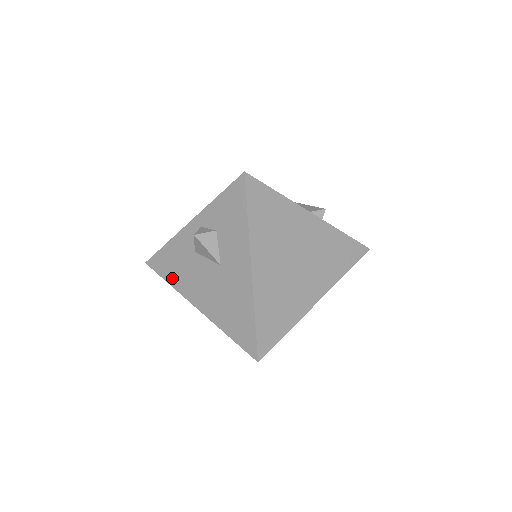
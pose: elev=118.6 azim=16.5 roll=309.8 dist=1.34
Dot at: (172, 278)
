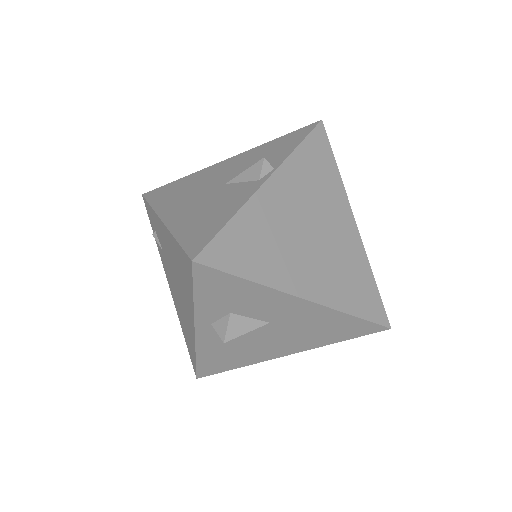
Dot at: (236, 364)
